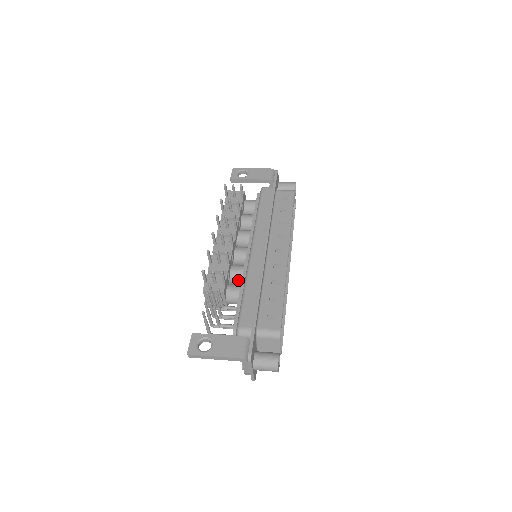
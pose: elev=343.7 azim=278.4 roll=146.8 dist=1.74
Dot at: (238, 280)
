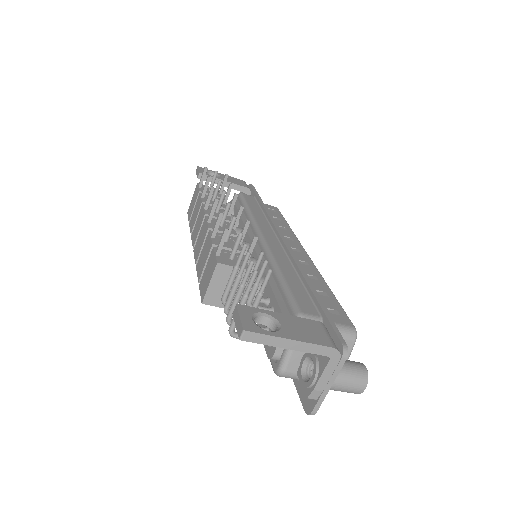
Dot at: occluded
